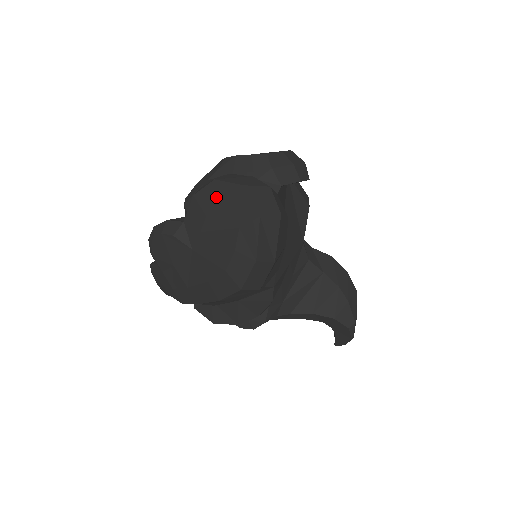
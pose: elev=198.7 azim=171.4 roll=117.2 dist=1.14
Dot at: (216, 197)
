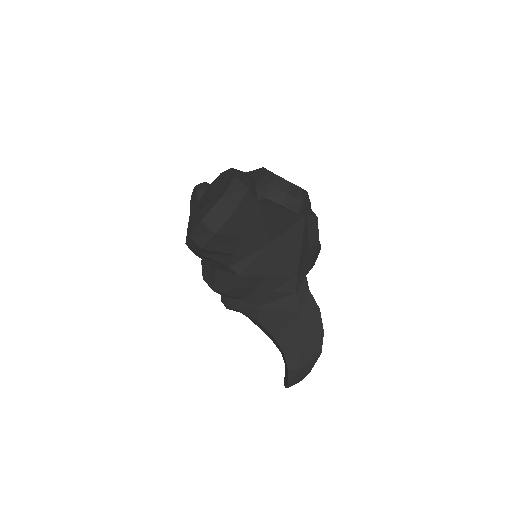
Dot at: (224, 178)
